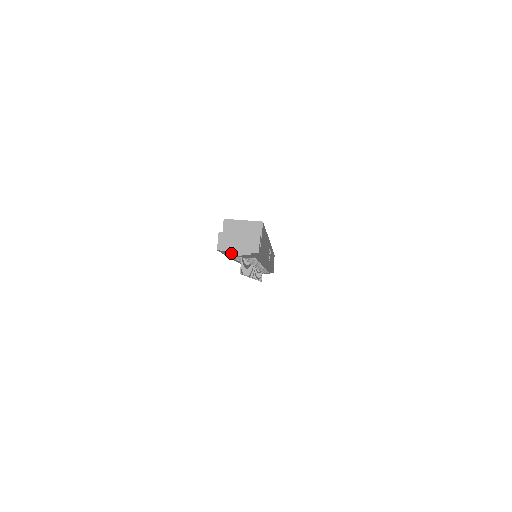
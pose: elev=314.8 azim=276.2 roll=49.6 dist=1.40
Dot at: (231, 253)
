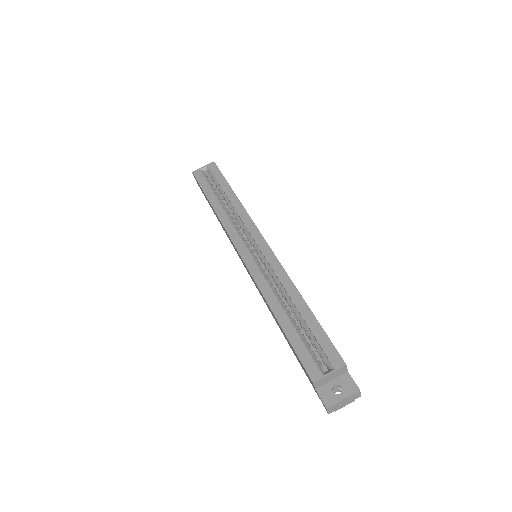
Dot at: occluded
